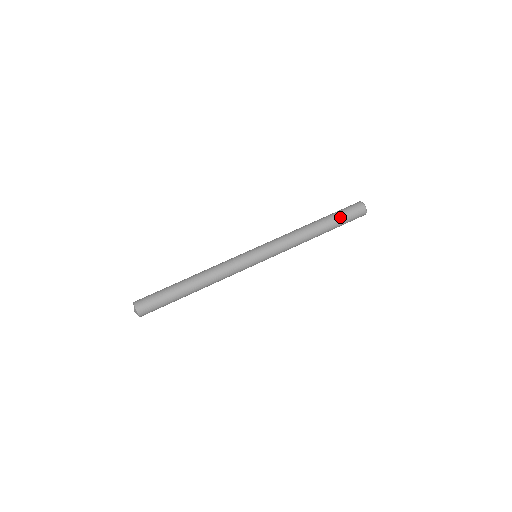
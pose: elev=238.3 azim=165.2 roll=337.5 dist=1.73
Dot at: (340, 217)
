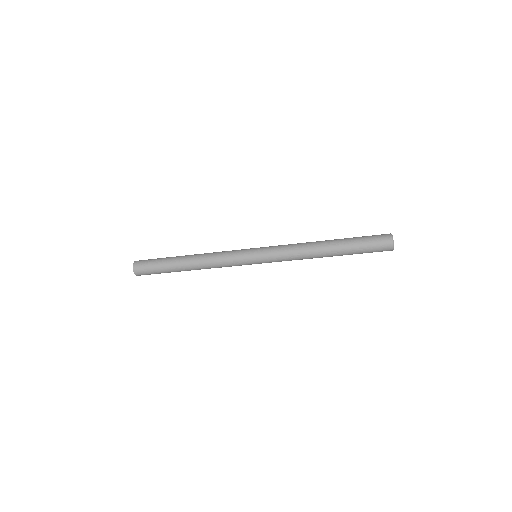
Dot at: (357, 241)
